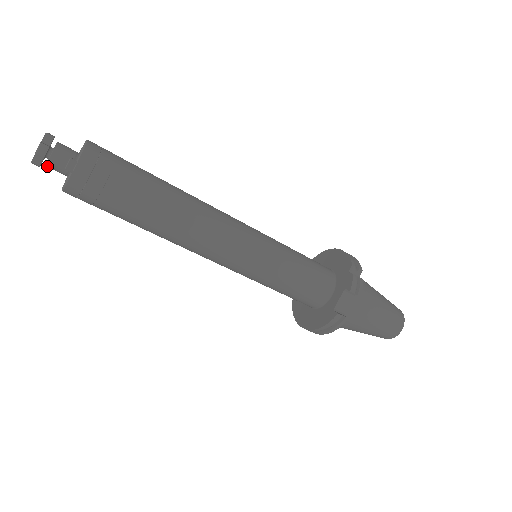
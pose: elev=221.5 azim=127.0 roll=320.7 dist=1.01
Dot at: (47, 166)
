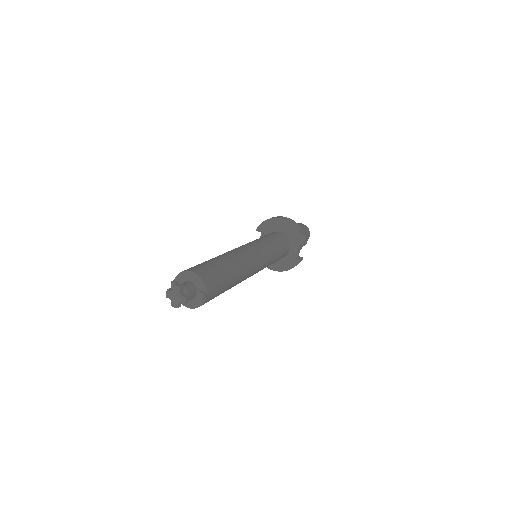
Dot at: occluded
